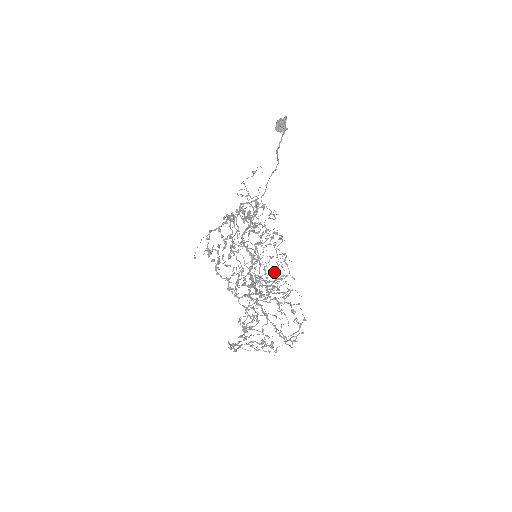
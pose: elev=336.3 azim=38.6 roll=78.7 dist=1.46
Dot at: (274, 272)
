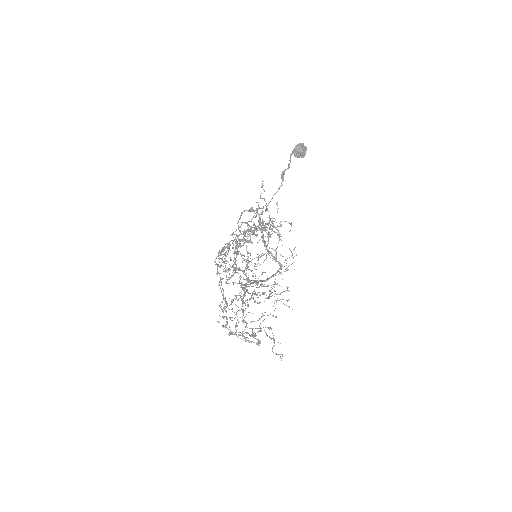
Dot at: (234, 258)
